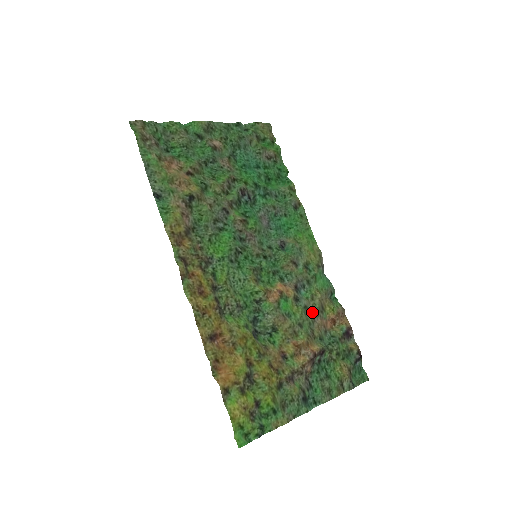
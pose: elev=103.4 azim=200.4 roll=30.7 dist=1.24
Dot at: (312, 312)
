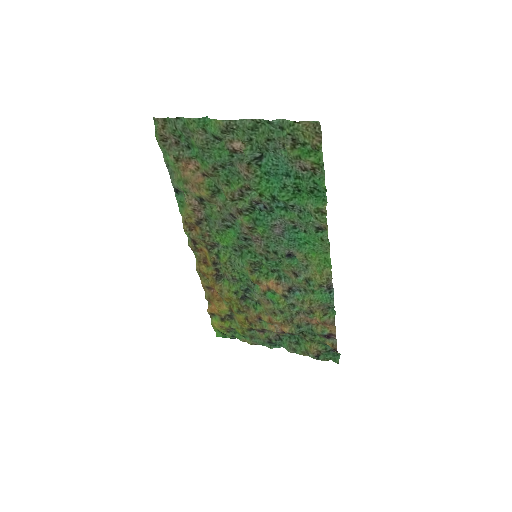
Dot at: (299, 309)
